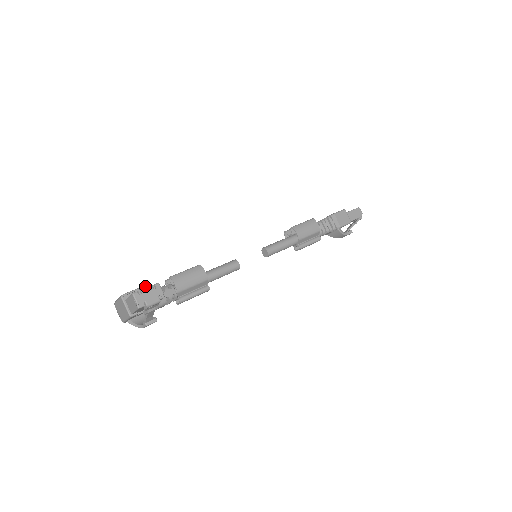
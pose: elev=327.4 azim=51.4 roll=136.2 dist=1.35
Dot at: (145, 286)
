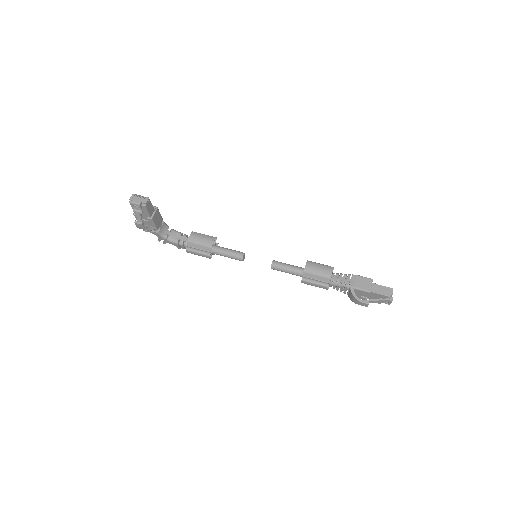
Dot at: (154, 206)
